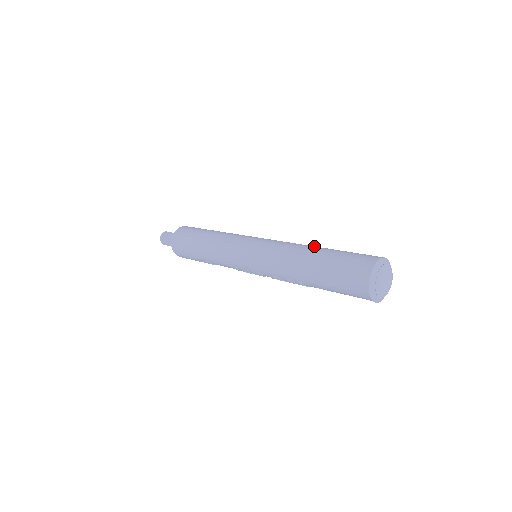
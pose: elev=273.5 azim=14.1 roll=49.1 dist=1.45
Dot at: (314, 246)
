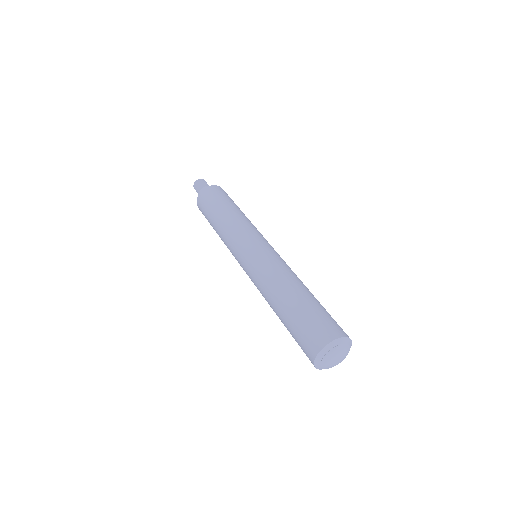
Dot at: (288, 287)
